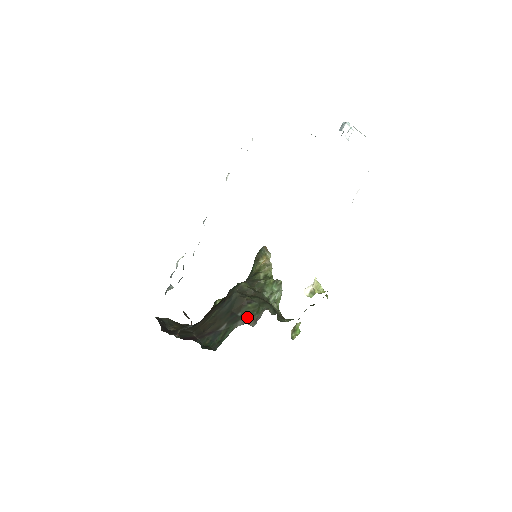
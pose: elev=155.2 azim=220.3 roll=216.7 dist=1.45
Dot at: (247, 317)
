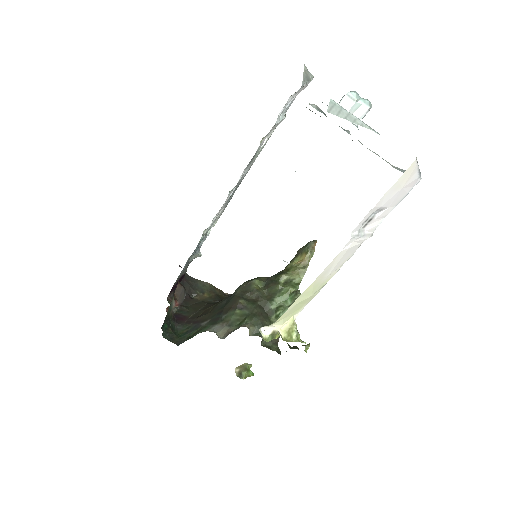
Dot at: (225, 324)
